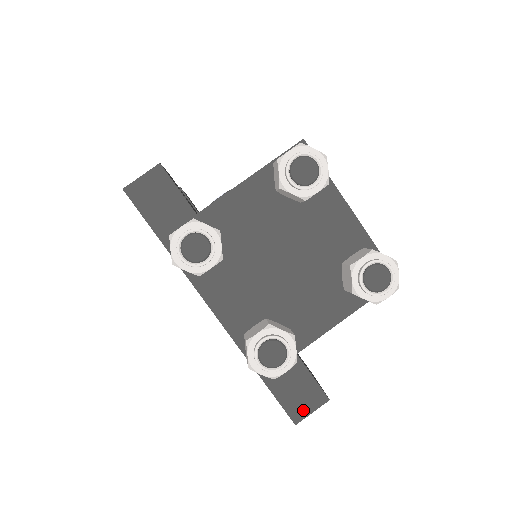
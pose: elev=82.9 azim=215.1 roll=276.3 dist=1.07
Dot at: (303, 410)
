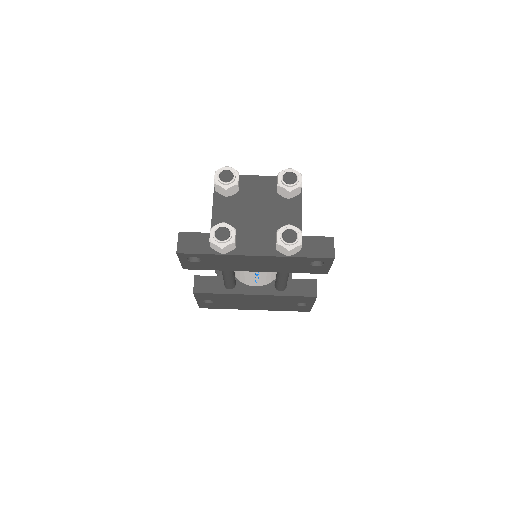
Dot at: (330, 251)
